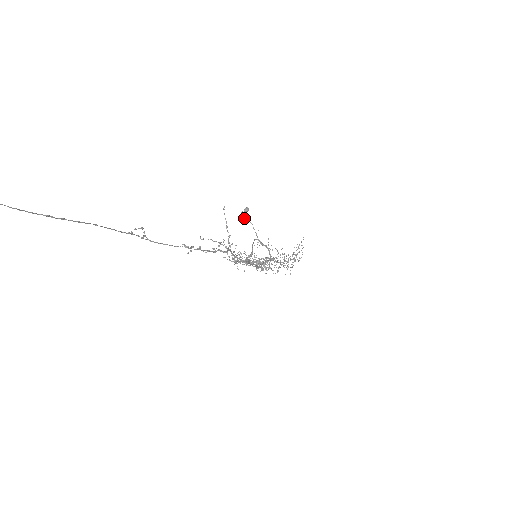
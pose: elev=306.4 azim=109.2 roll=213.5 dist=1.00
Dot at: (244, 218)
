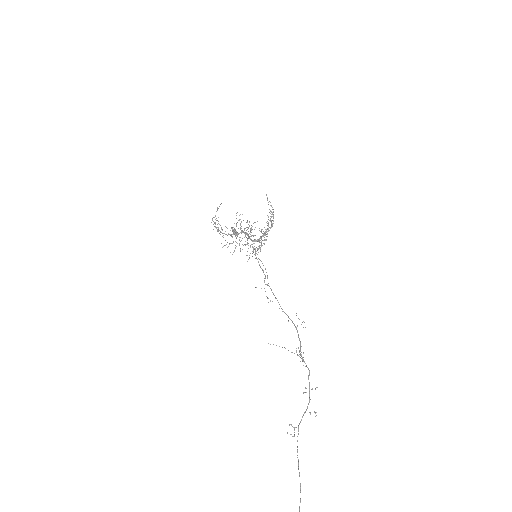
Dot at: occluded
